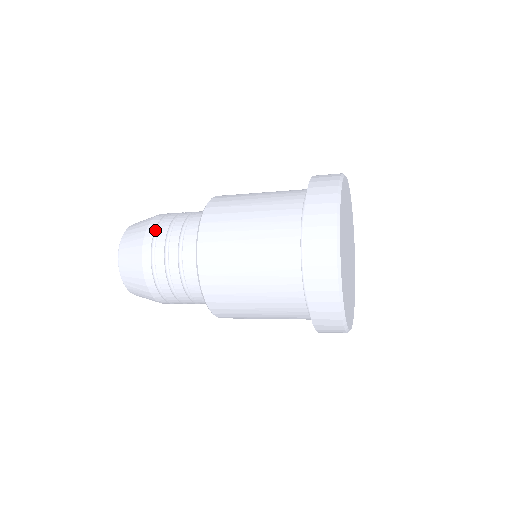
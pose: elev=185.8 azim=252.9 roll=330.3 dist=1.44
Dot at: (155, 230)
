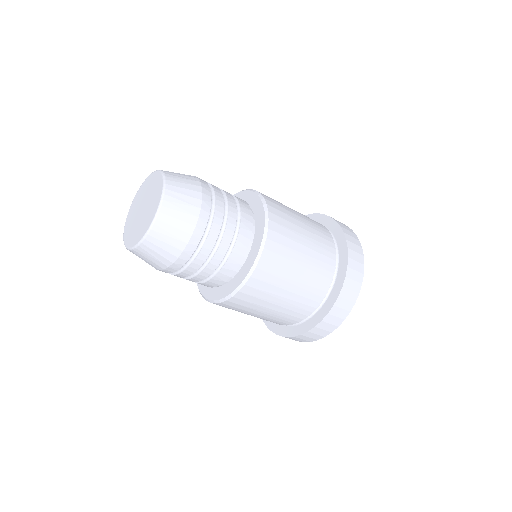
Dot at: occluded
